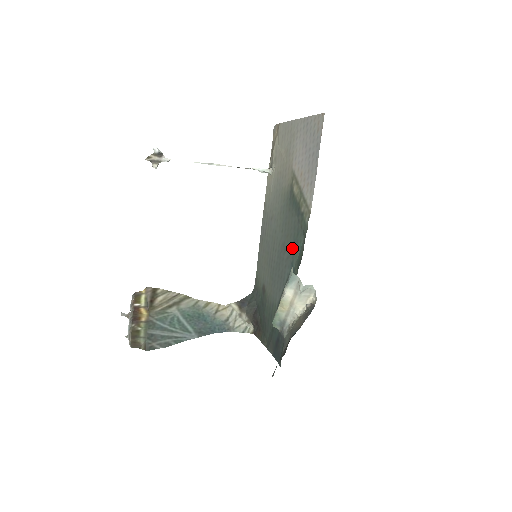
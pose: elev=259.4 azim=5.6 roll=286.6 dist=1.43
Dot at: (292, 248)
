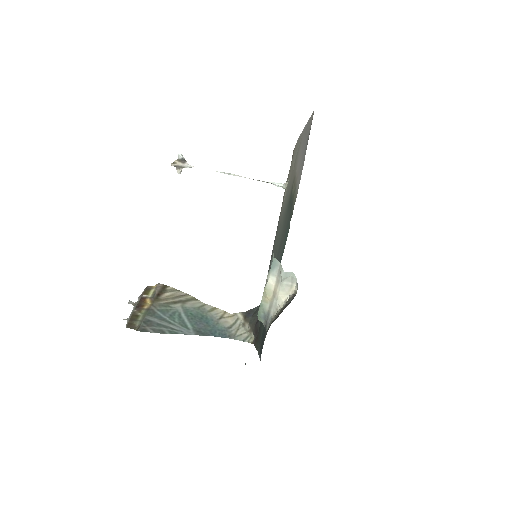
Dot at: (283, 242)
